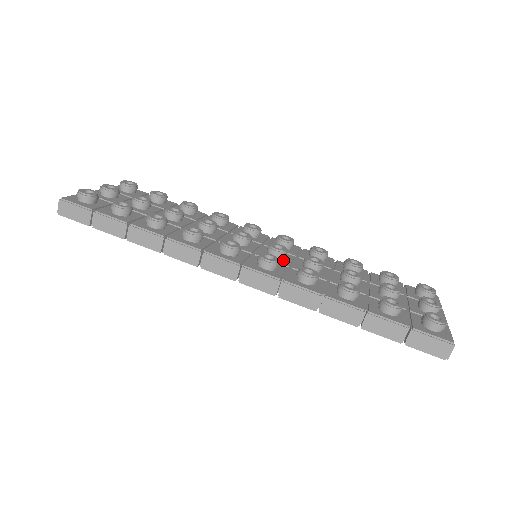
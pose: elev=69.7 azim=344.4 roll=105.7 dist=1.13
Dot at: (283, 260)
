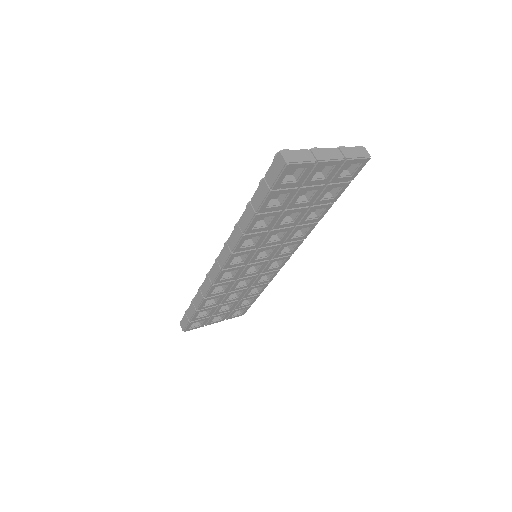
Dot at: occluded
